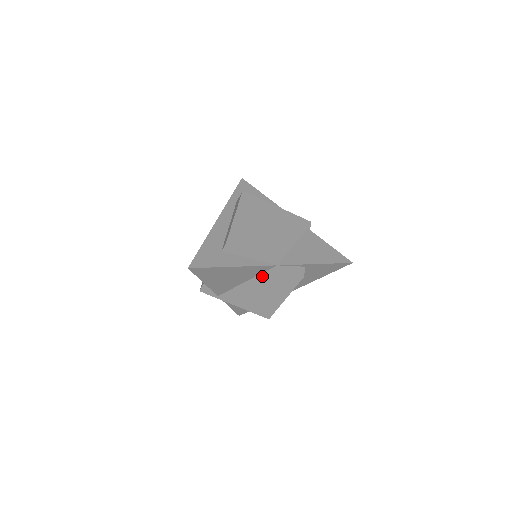
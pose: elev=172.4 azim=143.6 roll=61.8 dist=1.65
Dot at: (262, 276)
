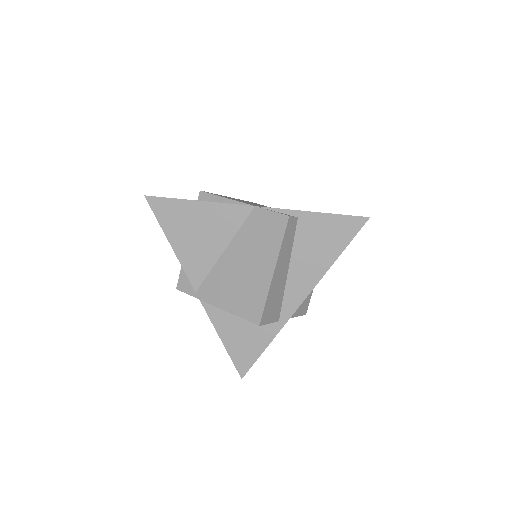
Dot at: (241, 233)
